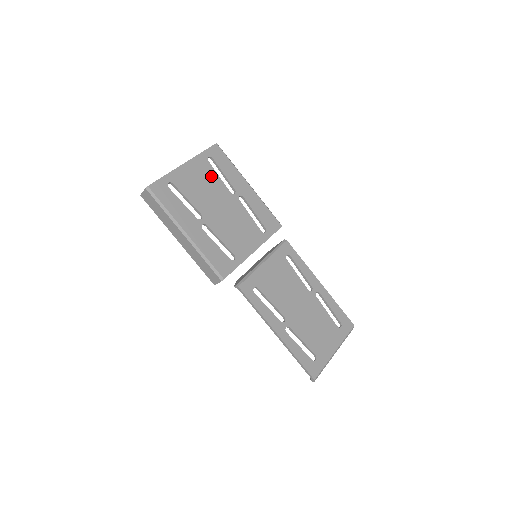
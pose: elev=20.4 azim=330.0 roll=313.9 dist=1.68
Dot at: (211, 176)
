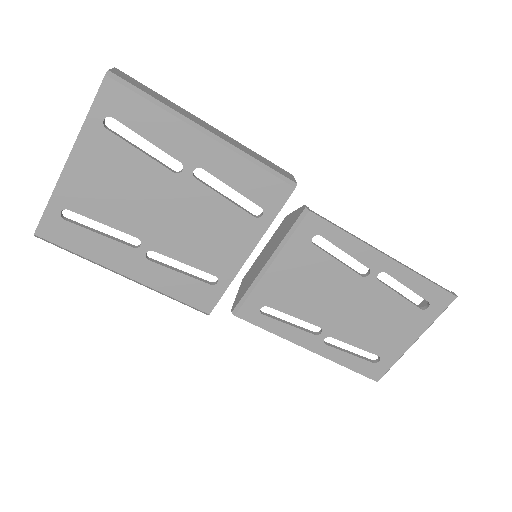
Dot at: (125, 159)
